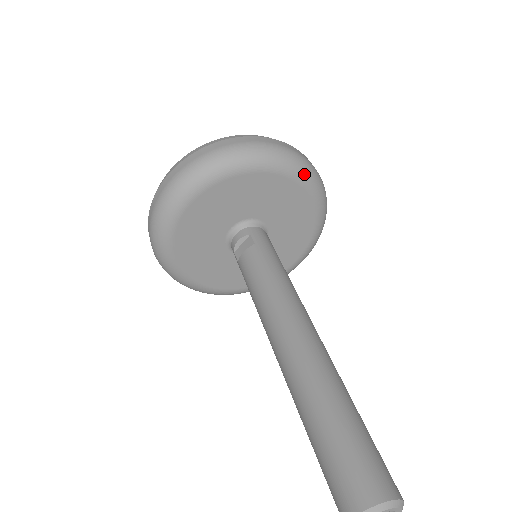
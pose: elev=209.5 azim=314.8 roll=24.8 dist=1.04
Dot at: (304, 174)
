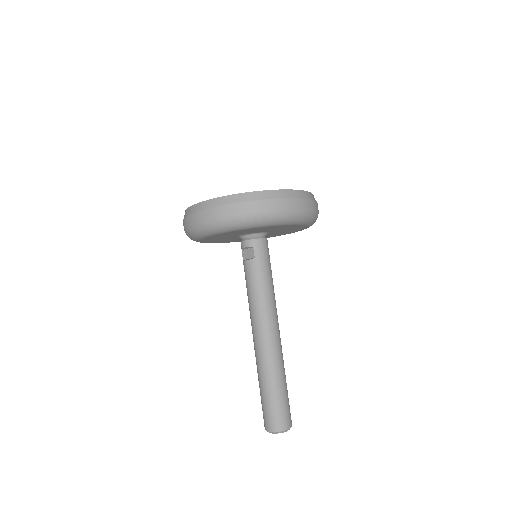
Dot at: (298, 221)
